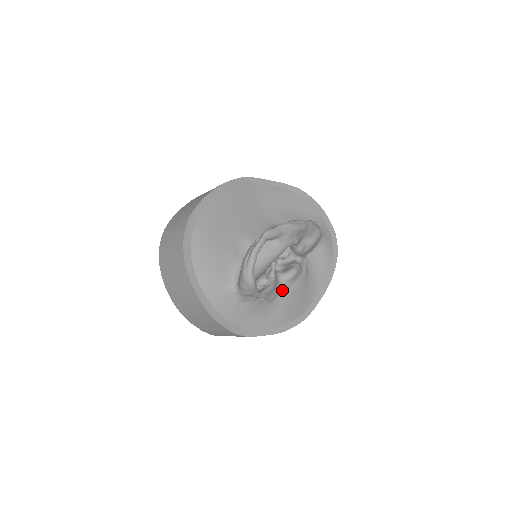
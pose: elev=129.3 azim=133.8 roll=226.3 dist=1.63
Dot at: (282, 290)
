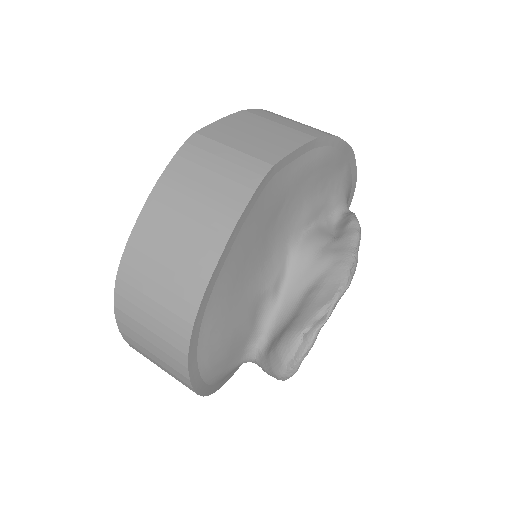
Dot at: occluded
